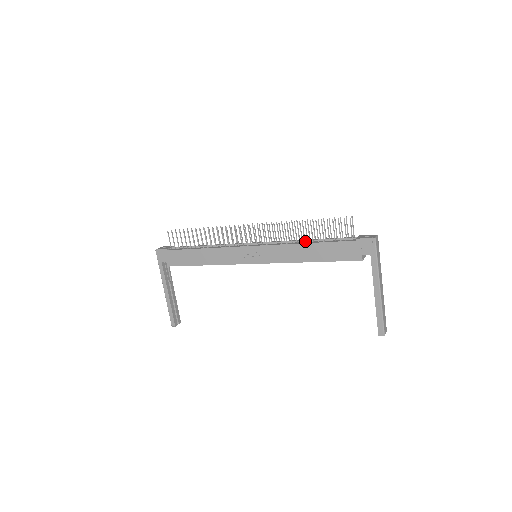
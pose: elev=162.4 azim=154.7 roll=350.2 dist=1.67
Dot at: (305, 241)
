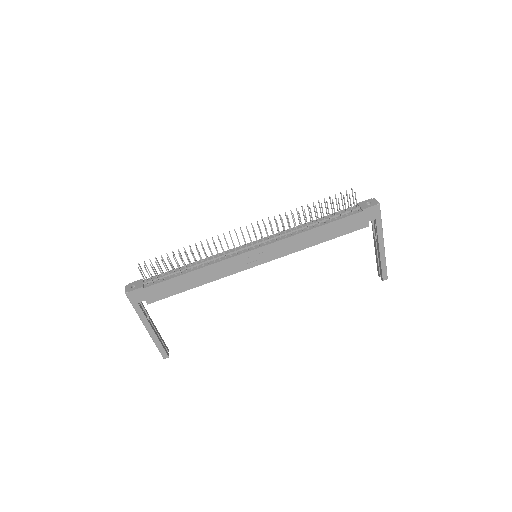
Dot at: (309, 226)
